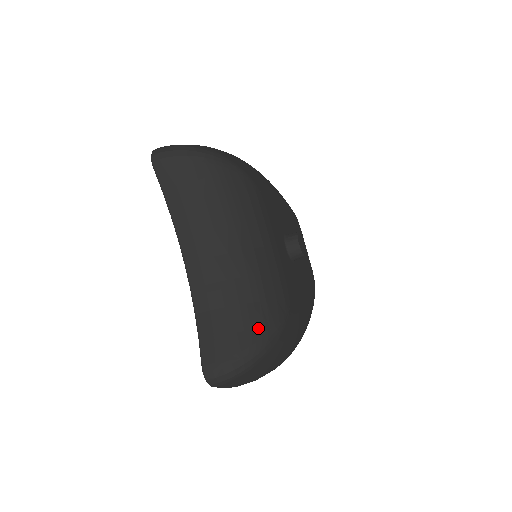
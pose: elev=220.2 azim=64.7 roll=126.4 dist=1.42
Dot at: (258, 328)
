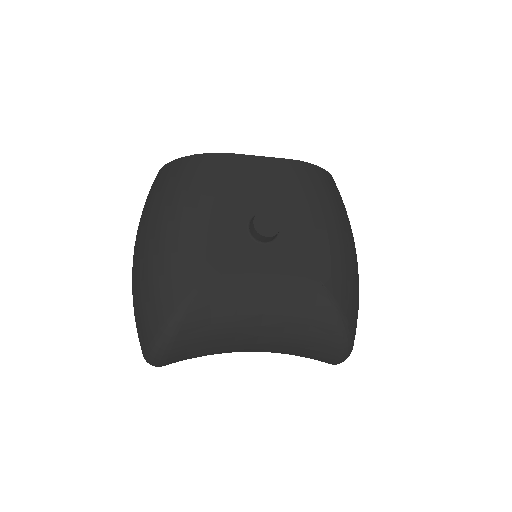
Dot at: (330, 335)
